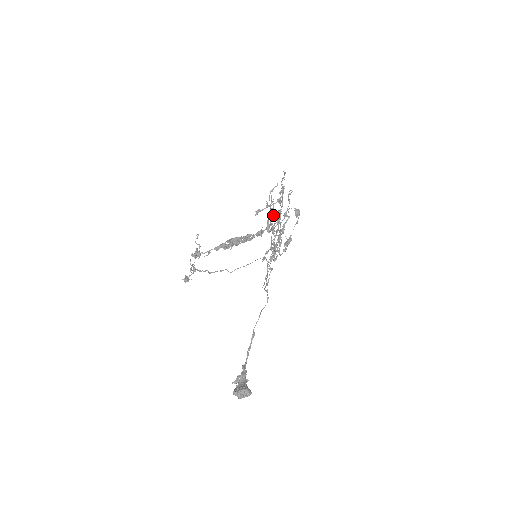
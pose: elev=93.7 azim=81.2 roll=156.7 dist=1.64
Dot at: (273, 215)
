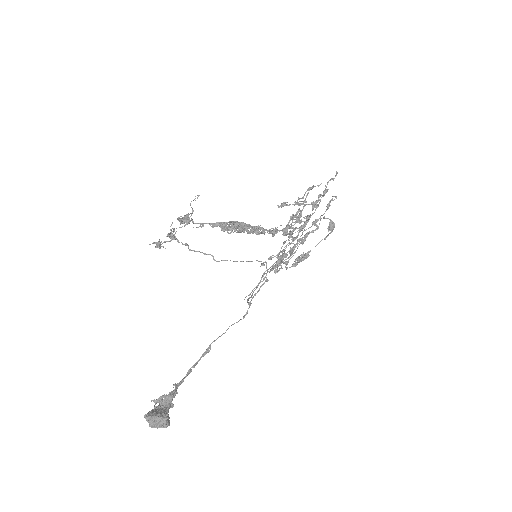
Dot at: (298, 218)
